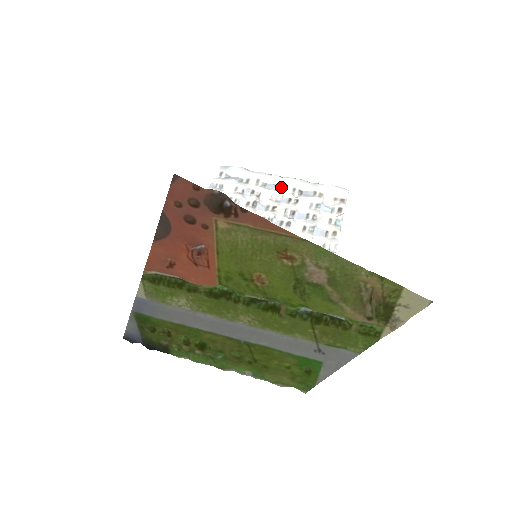
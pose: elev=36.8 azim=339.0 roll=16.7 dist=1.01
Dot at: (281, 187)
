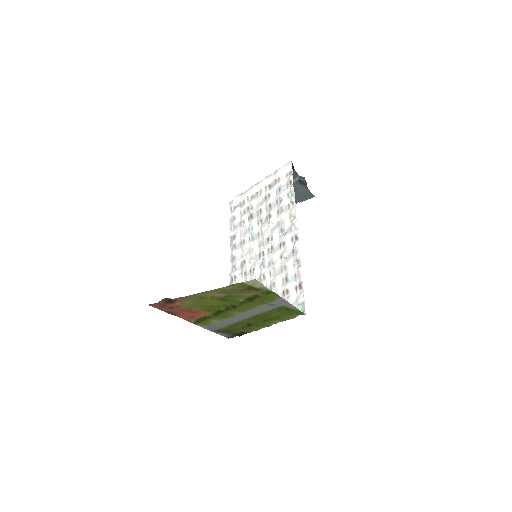
Dot at: (259, 192)
